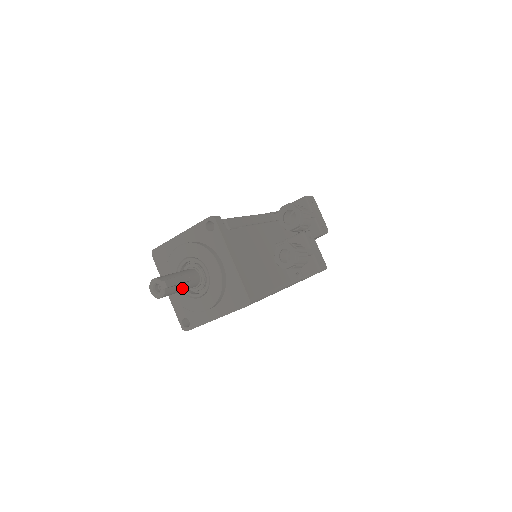
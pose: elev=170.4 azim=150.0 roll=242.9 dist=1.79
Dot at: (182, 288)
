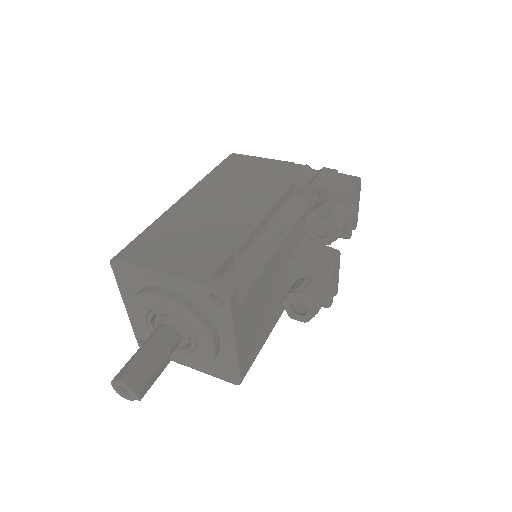
Dot at: occluded
